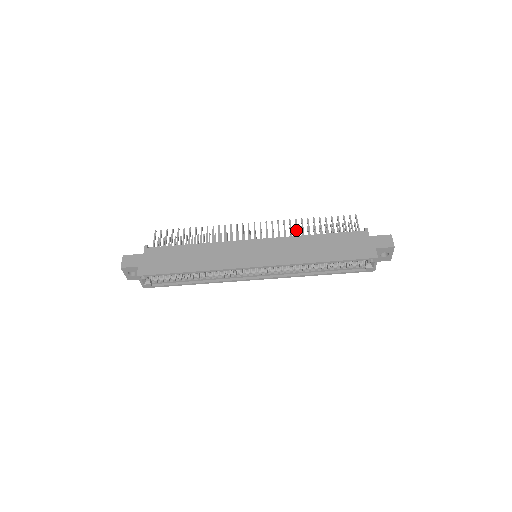
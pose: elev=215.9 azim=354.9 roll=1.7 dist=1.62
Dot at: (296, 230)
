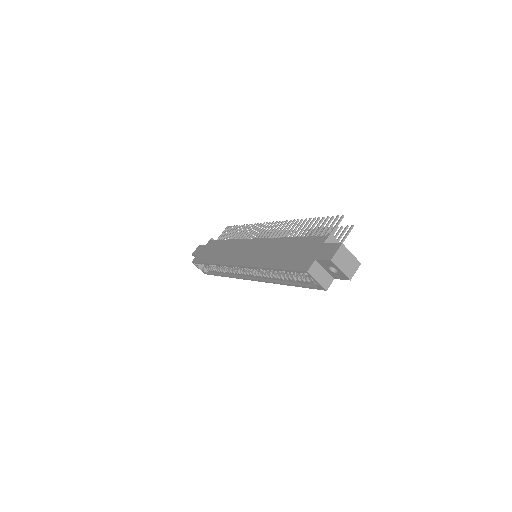
Dot at: occluded
